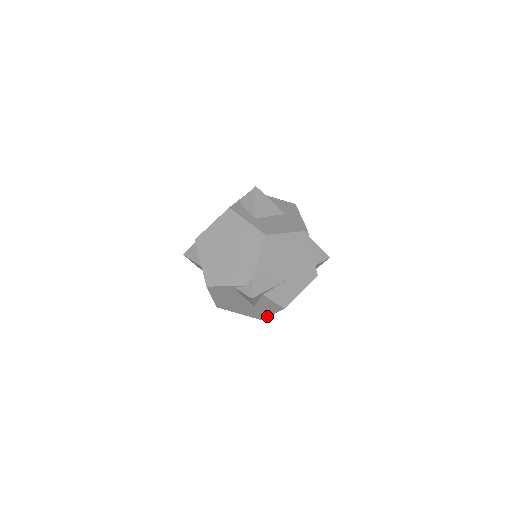
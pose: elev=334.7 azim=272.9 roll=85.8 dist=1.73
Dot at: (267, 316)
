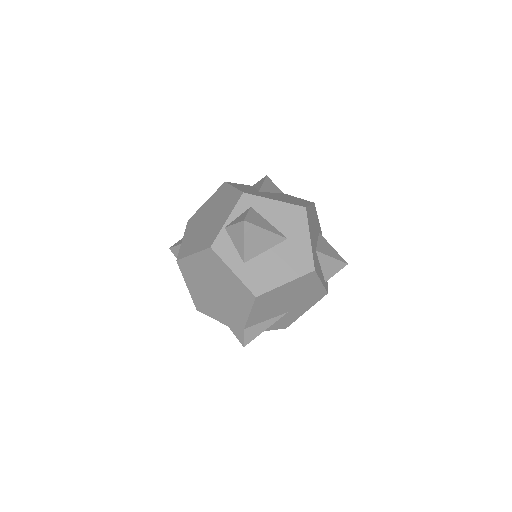
Dot at: occluded
